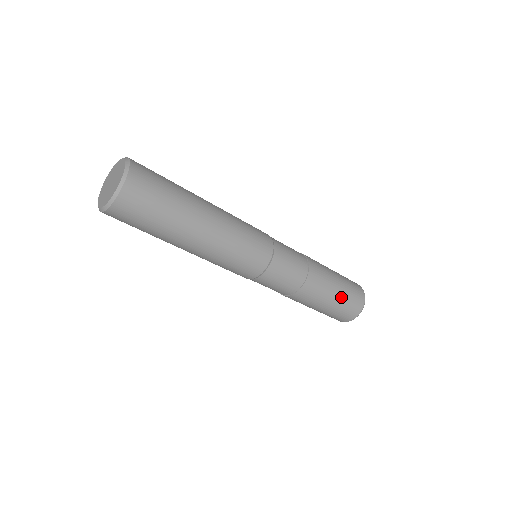
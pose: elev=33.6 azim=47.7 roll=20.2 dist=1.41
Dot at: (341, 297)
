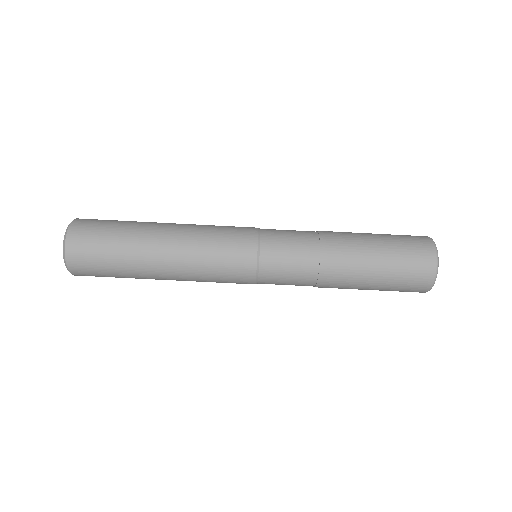
Dot at: (389, 260)
